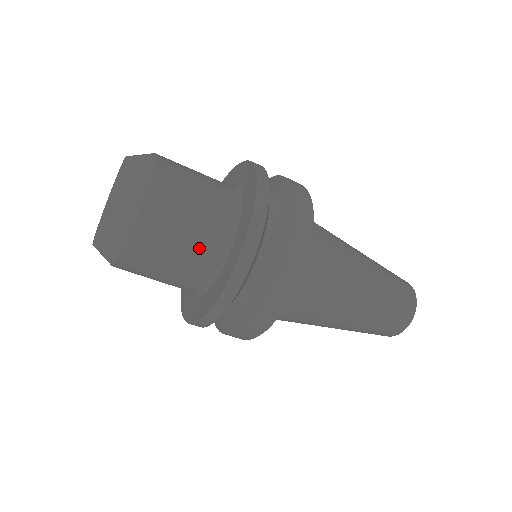
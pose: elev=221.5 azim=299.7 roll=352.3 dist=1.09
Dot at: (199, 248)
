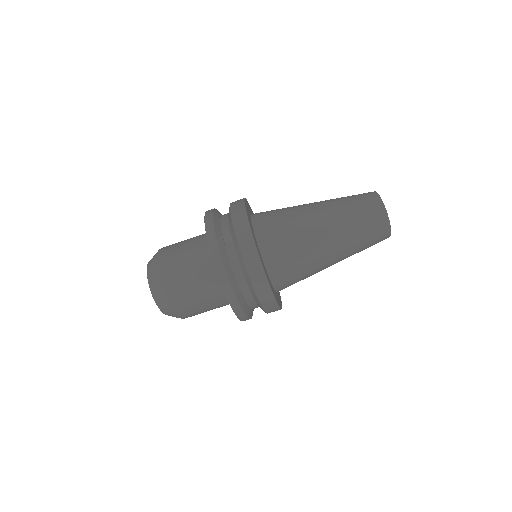
Dot at: (203, 279)
